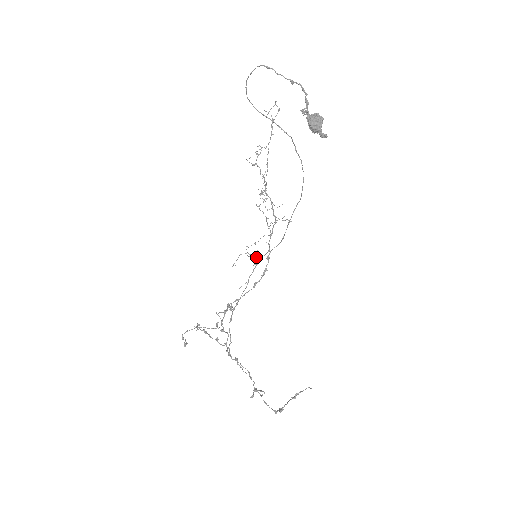
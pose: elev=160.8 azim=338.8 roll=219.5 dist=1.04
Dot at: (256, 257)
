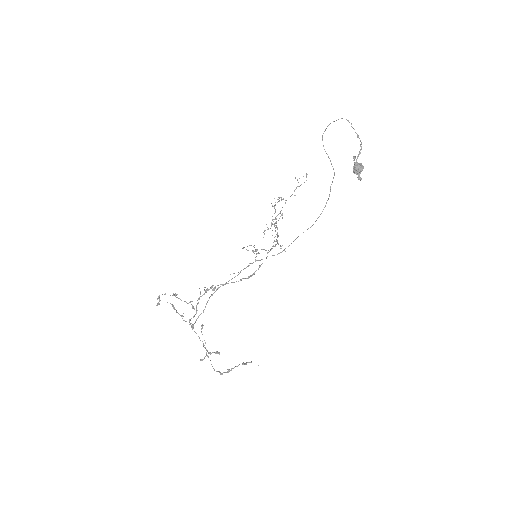
Dot at: (255, 257)
